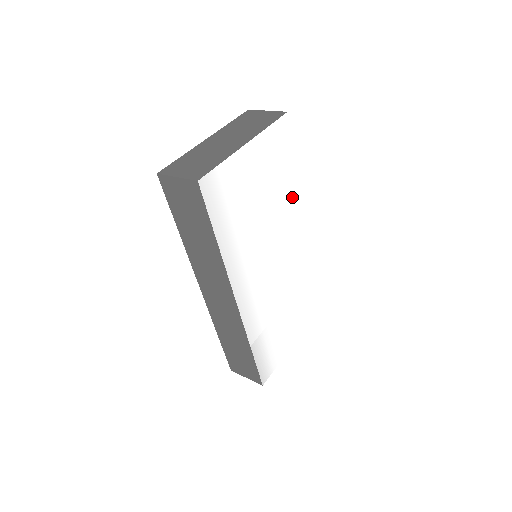
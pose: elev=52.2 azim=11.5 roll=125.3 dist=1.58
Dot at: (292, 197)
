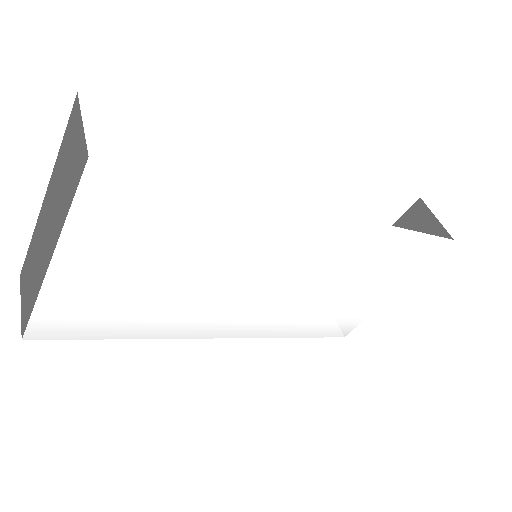
Dot at: (246, 217)
